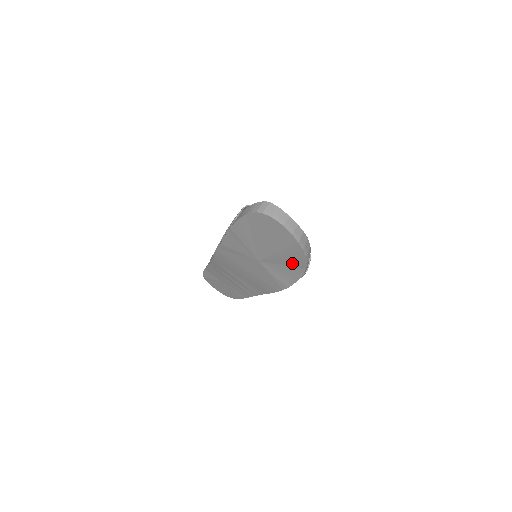
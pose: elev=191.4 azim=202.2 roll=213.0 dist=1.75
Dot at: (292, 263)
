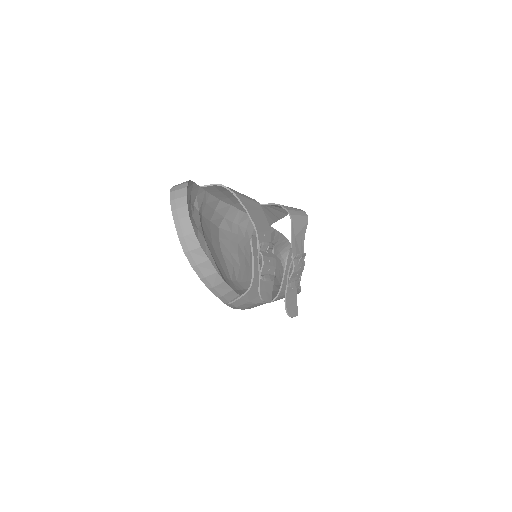
Dot at: occluded
